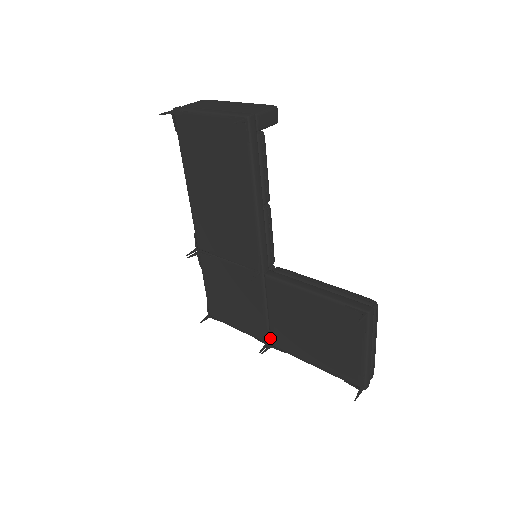
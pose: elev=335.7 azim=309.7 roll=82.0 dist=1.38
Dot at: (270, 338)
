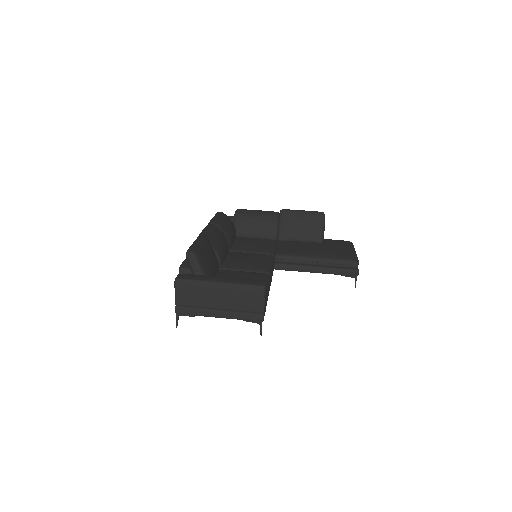
Dot at: occluded
